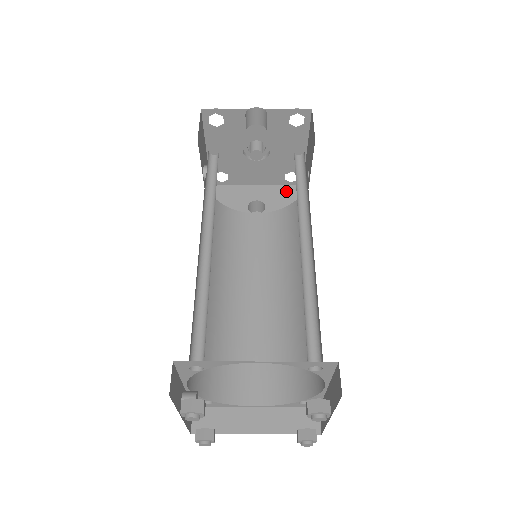
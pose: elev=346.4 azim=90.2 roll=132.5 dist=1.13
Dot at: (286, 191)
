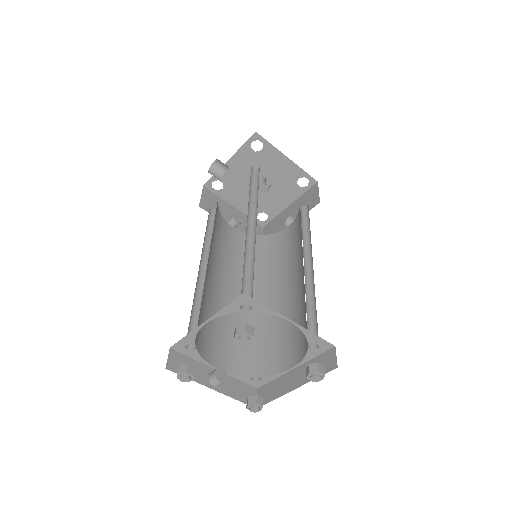
Dot at: (307, 195)
